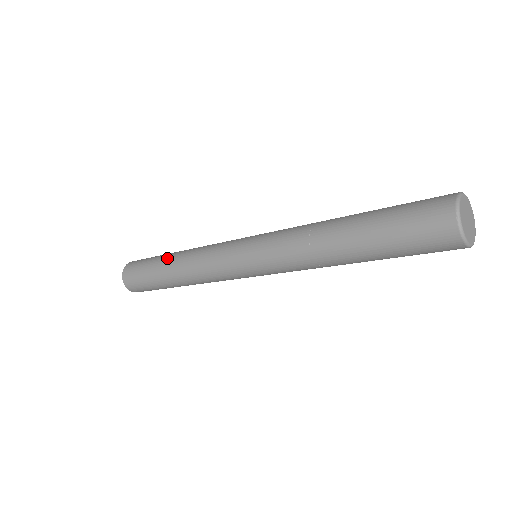
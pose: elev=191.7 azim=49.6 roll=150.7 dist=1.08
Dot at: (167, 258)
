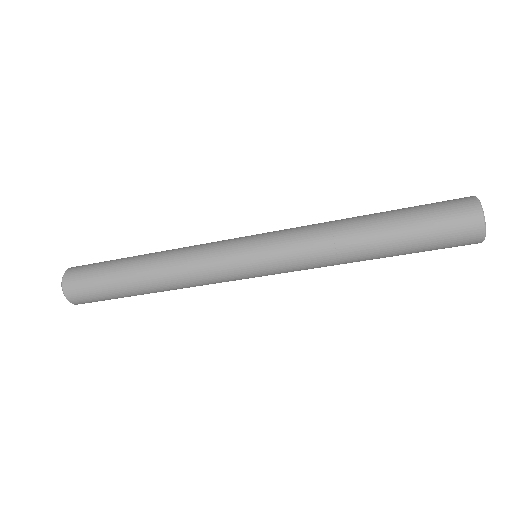
Dot at: (137, 260)
